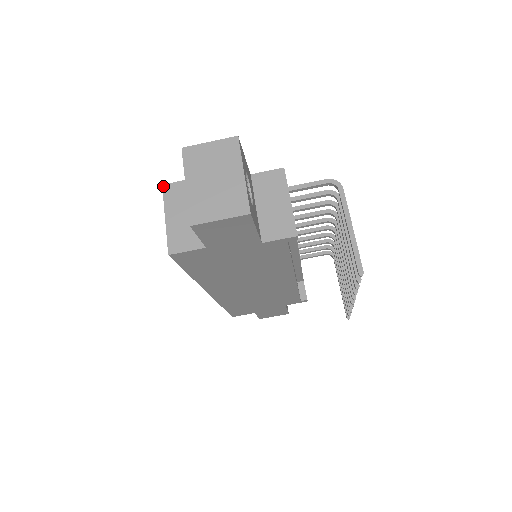
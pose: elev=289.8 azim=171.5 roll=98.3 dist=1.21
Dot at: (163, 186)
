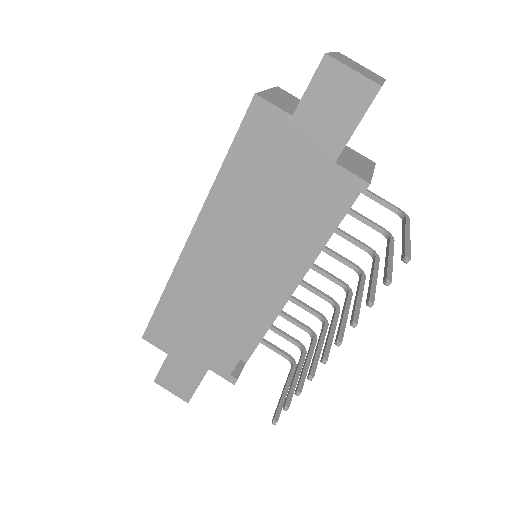
Dot at: (278, 87)
